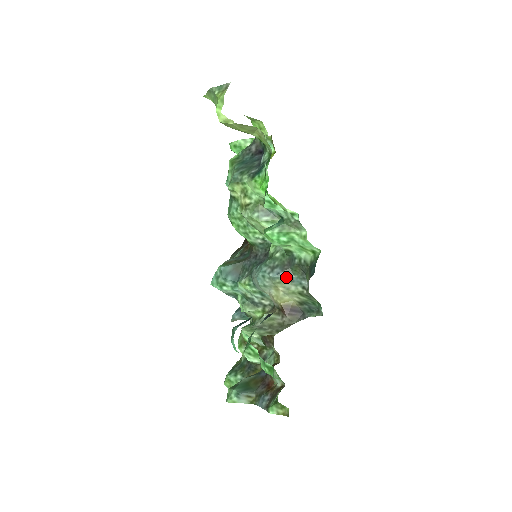
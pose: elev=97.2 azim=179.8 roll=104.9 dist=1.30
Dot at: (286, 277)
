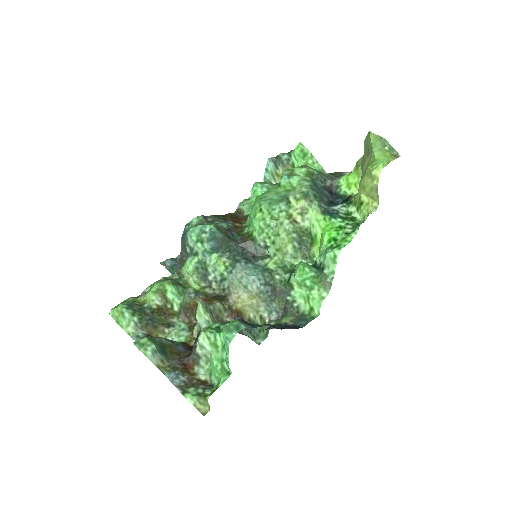
Dot at: (269, 299)
